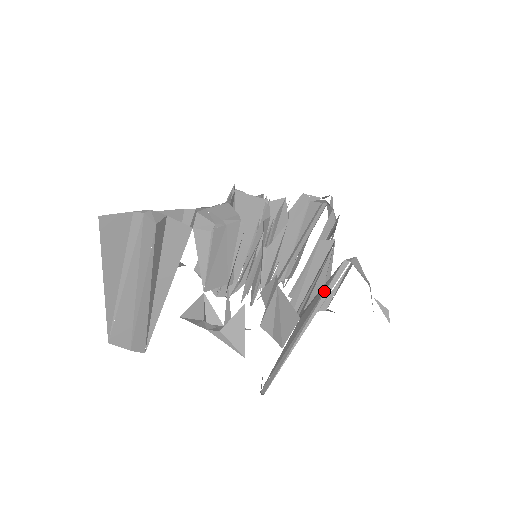
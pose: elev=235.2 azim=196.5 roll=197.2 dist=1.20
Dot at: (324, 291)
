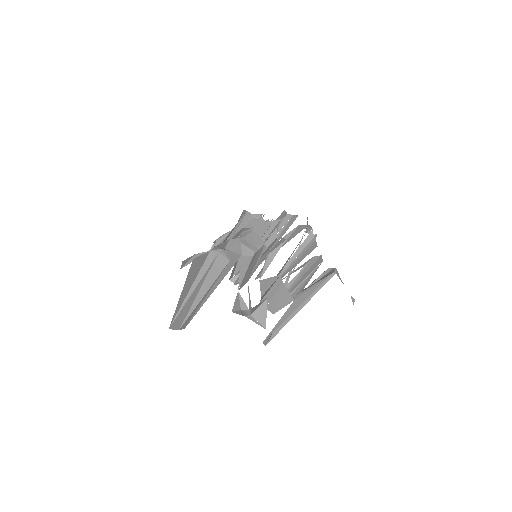
Dot at: (317, 288)
